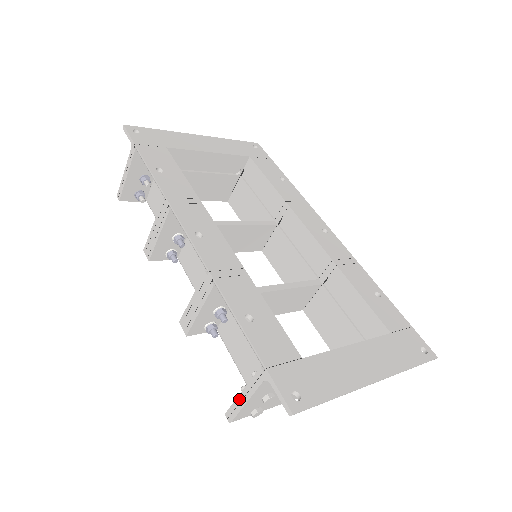
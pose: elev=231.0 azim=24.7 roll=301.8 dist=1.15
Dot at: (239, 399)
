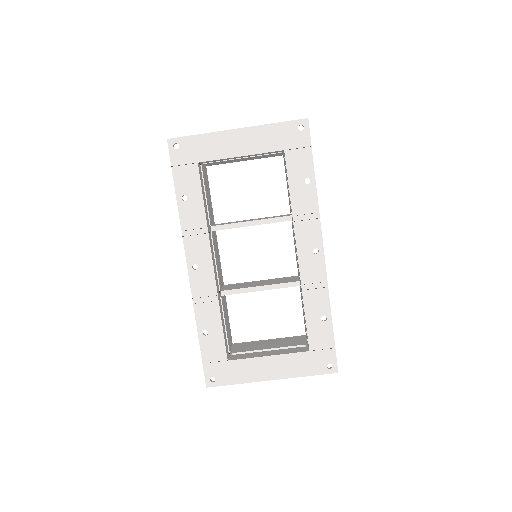
Dot at: occluded
